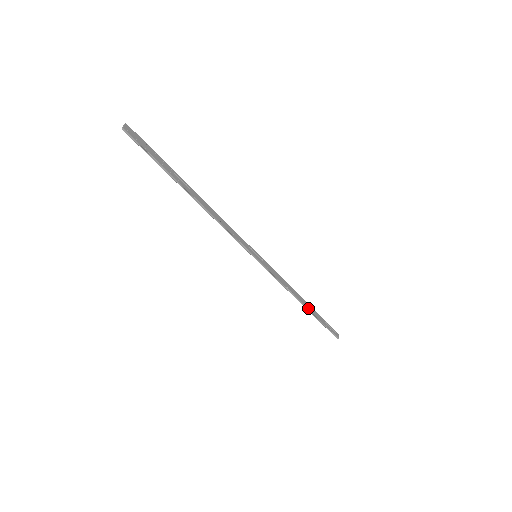
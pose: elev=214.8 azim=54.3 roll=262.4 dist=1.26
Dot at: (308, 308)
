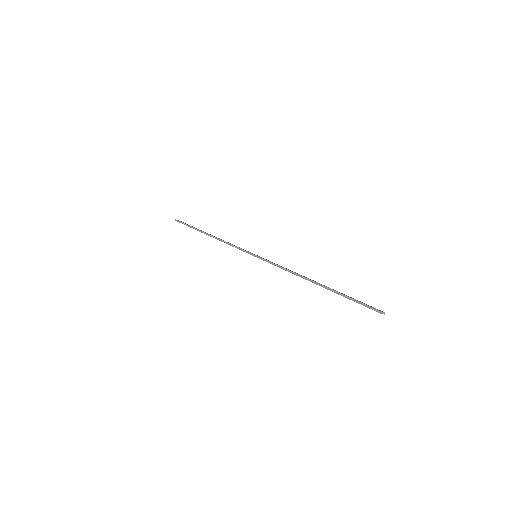
Dot at: (319, 284)
